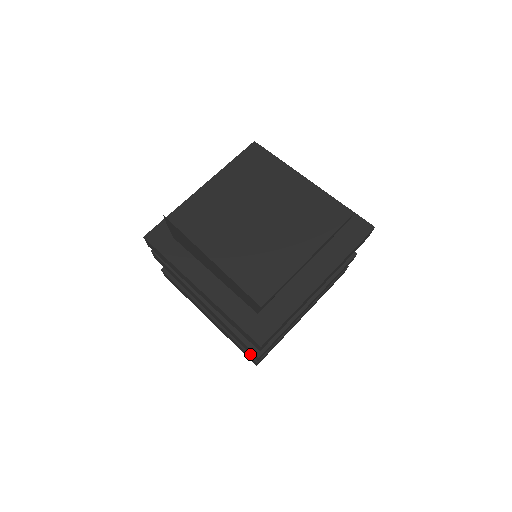
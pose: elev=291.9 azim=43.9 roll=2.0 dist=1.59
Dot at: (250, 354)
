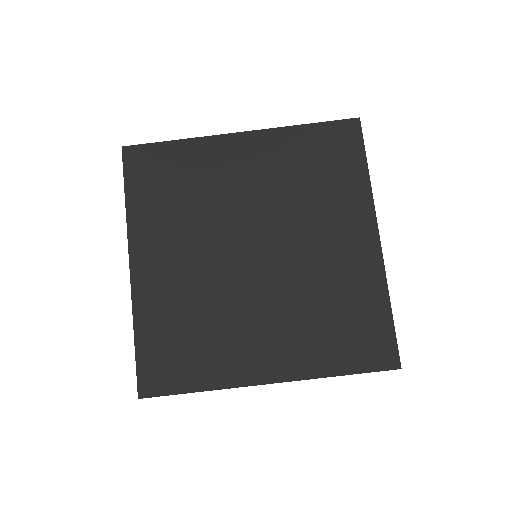
Dot at: occluded
